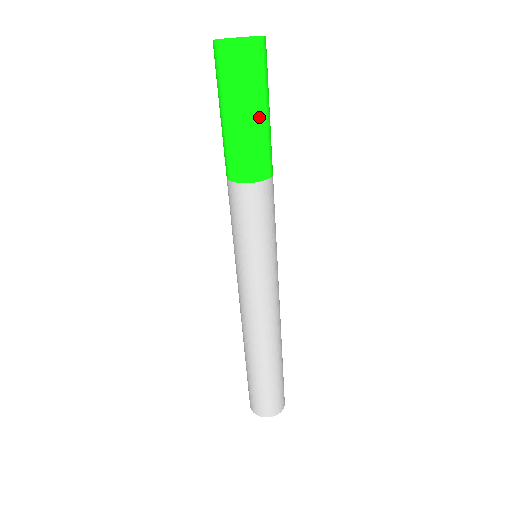
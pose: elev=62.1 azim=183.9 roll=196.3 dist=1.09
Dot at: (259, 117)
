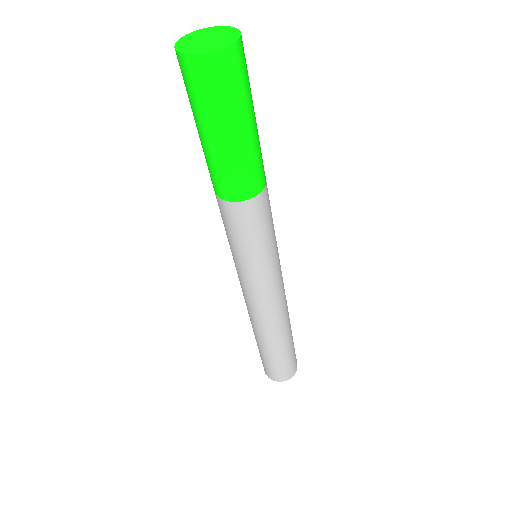
Dot at: (254, 126)
